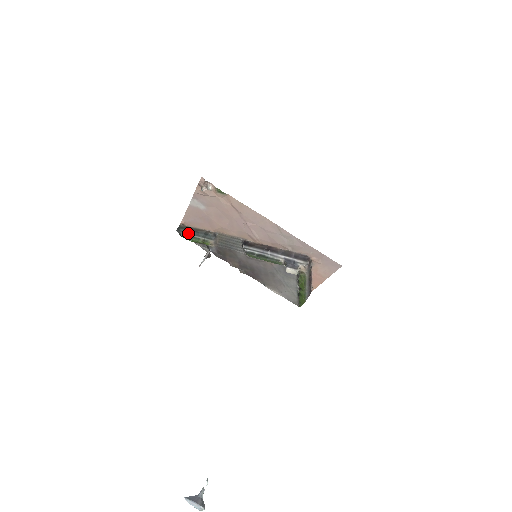
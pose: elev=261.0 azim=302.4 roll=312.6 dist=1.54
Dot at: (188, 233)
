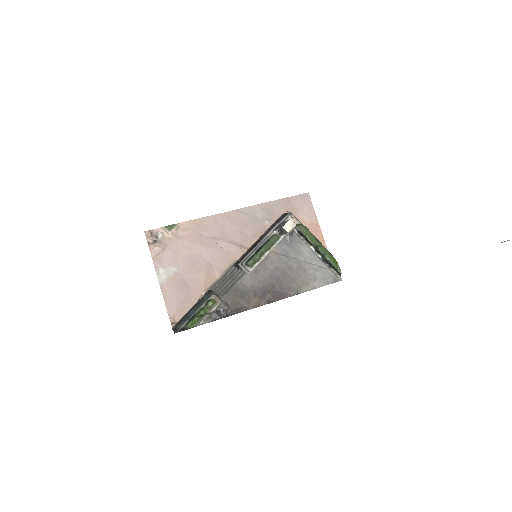
Dot at: (187, 320)
